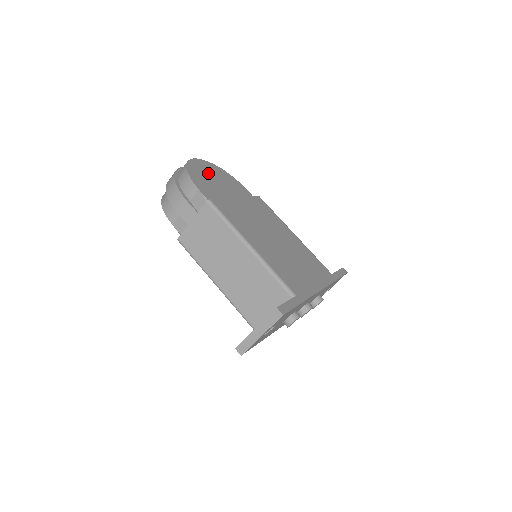
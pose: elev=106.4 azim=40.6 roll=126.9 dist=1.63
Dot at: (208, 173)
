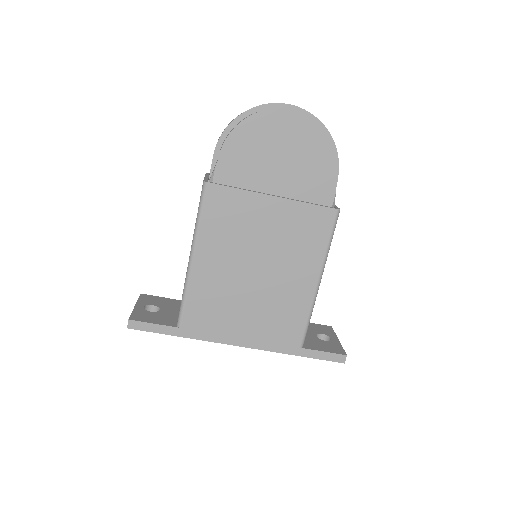
Dot at: (281, 140)
